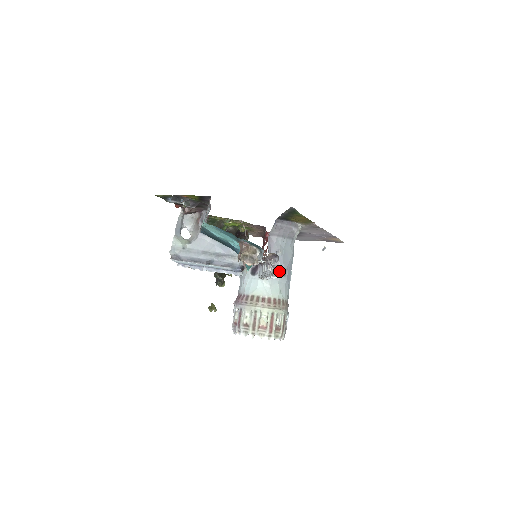
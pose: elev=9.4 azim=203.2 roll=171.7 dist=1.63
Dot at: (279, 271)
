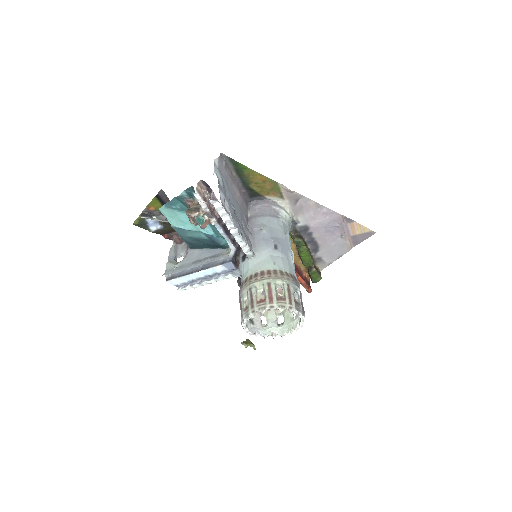
Dot at: (267, 245)
